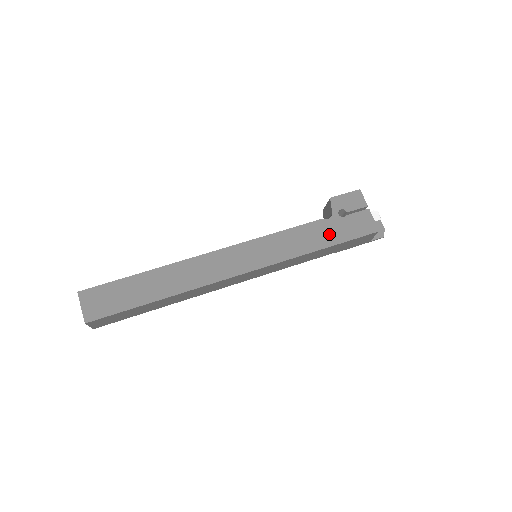
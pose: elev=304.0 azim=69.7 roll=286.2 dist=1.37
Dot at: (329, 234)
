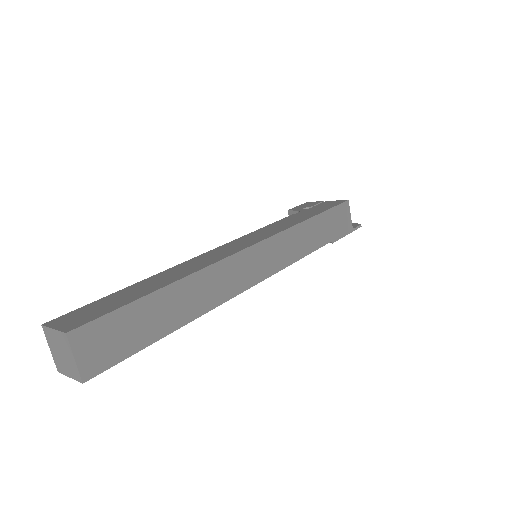
Dot at: (309, 213)
